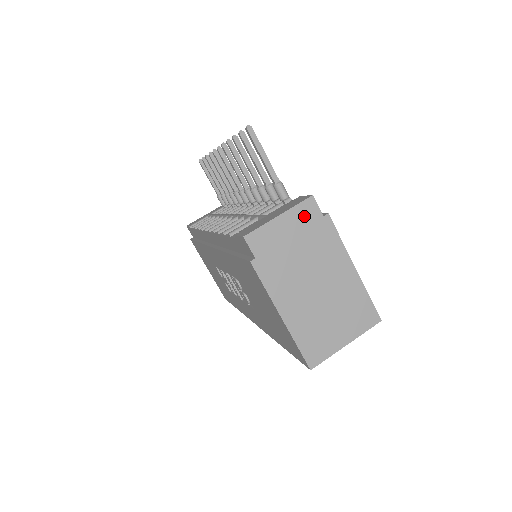
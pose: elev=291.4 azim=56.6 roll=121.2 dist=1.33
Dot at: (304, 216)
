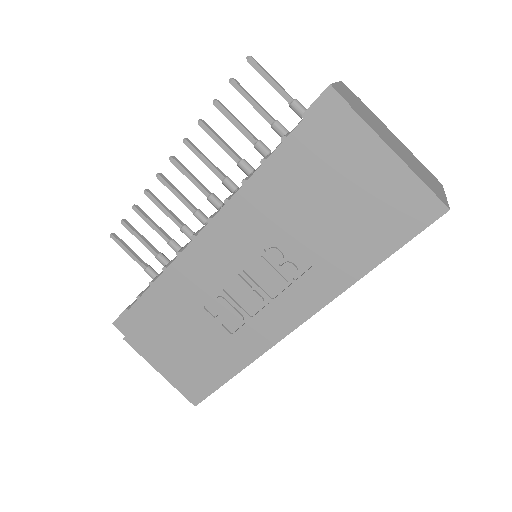
Dot at: (349, 91)
